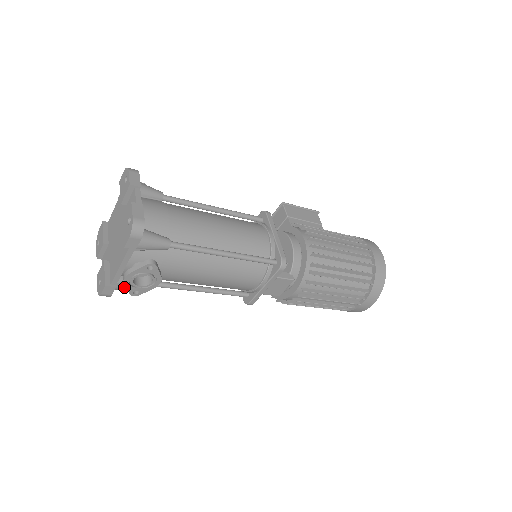
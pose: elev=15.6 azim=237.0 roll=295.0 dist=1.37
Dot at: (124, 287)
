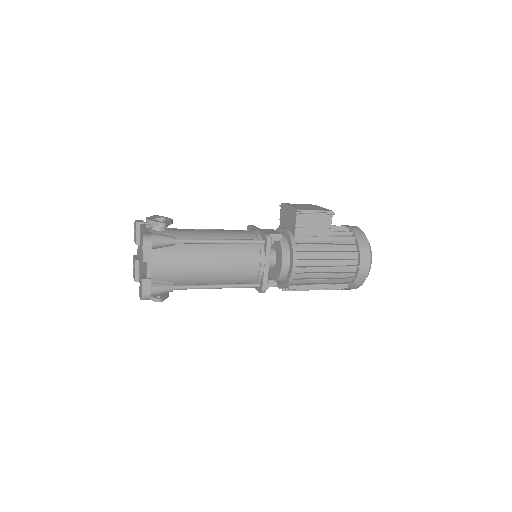
Dot at: occluded
